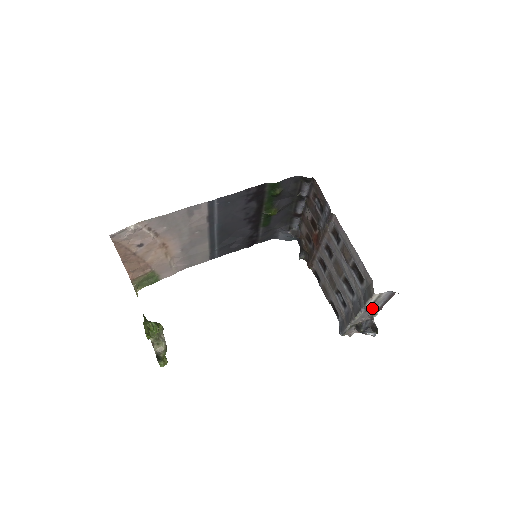
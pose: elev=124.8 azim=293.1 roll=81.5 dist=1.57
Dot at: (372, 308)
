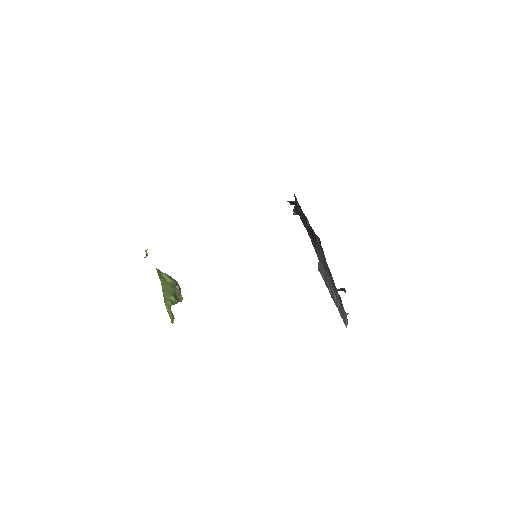
Dot at: occluded
